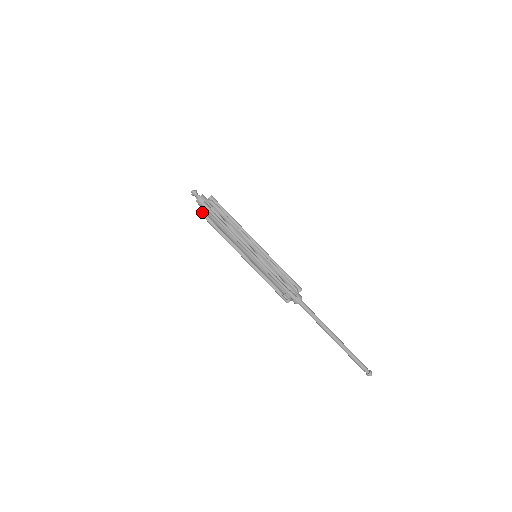
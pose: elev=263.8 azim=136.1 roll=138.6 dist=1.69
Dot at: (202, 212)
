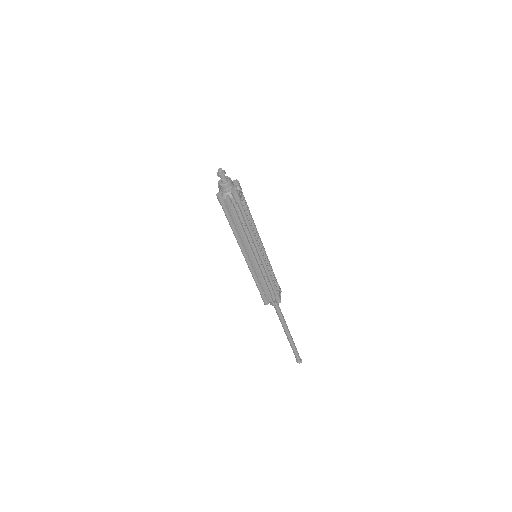
Dot at: occluded
